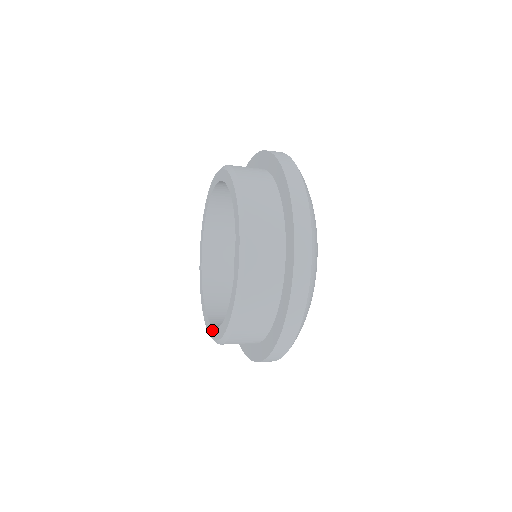
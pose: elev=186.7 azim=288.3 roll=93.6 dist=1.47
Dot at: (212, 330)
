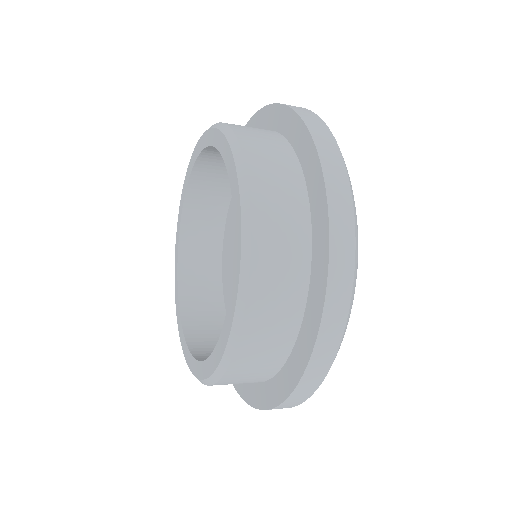
Dot at: (190, 358)
